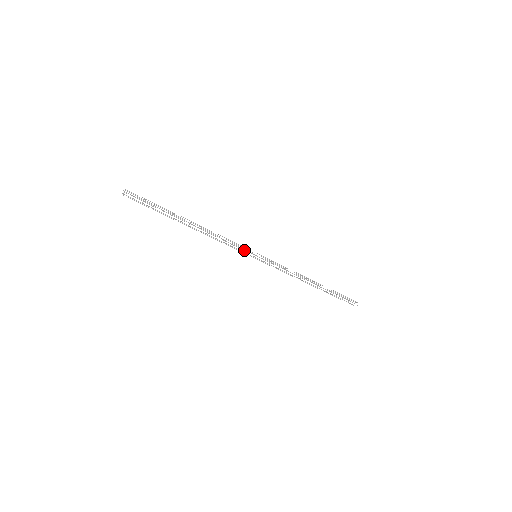
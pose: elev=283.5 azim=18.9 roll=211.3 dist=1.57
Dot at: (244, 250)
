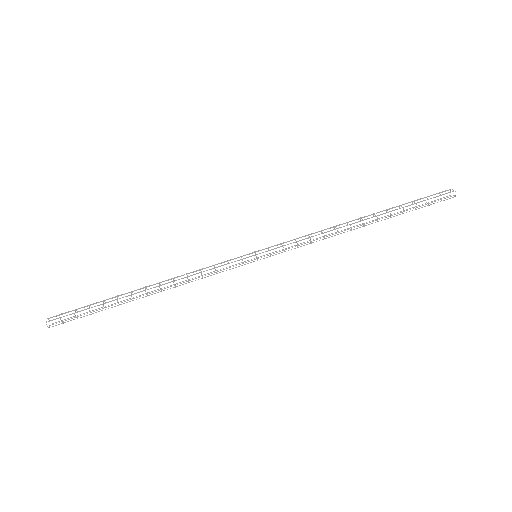
Dot at: (236, 258)
